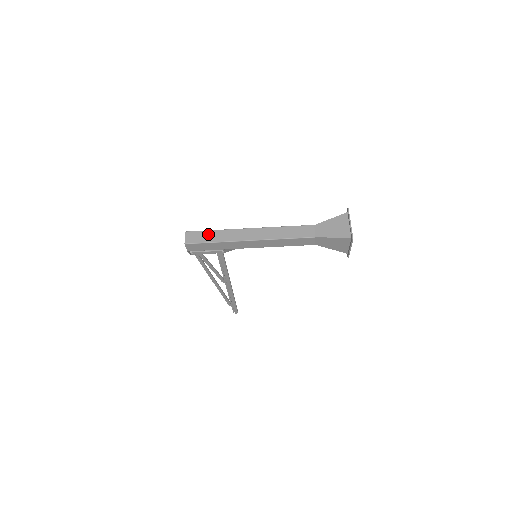
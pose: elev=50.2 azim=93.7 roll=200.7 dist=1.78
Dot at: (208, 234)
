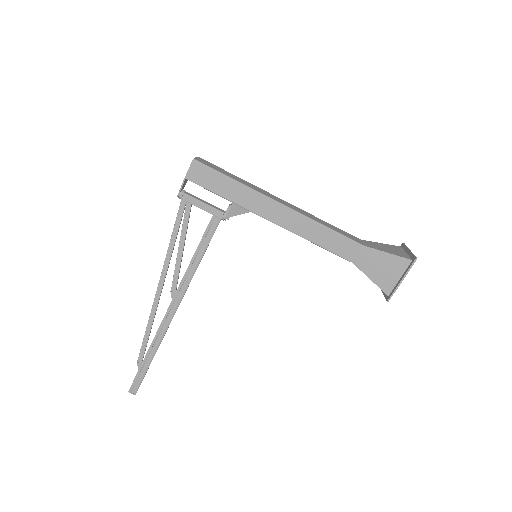
Dot at: (227, 172)
